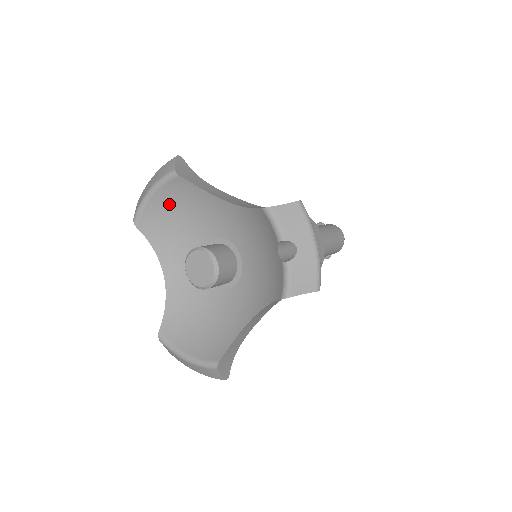
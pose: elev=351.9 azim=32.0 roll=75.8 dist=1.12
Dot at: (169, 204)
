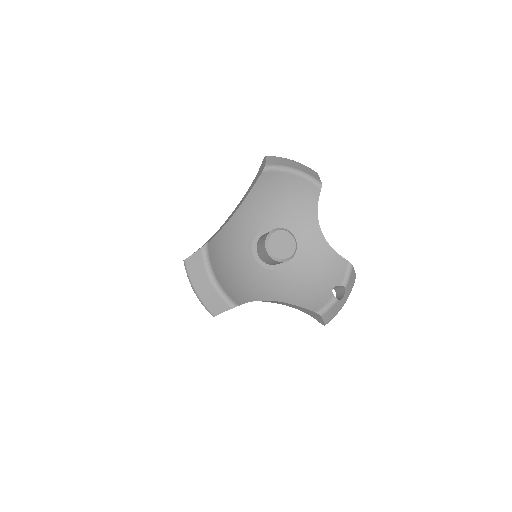
Dot at: (290, 187)
